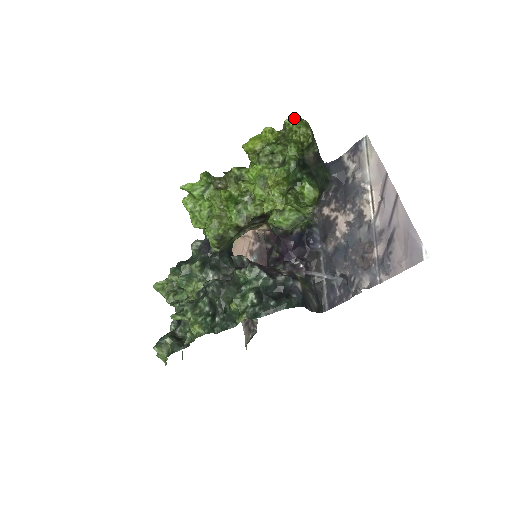
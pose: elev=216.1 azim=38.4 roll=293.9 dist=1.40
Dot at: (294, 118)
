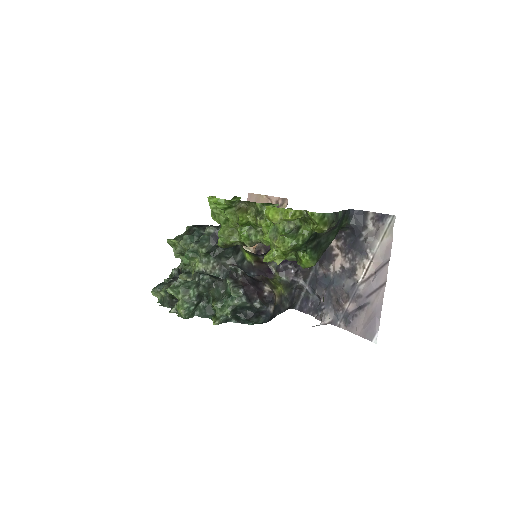
Dot at: (316, 216)
